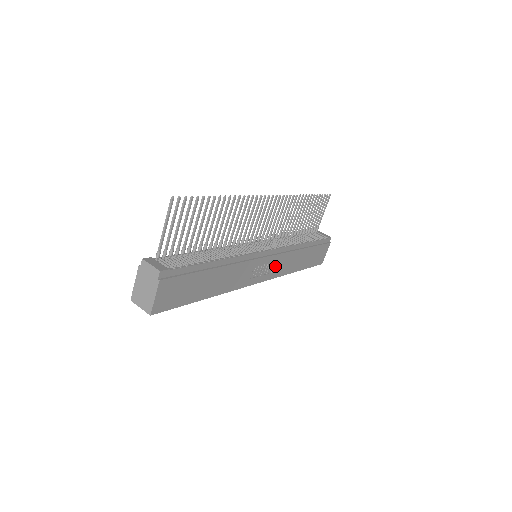
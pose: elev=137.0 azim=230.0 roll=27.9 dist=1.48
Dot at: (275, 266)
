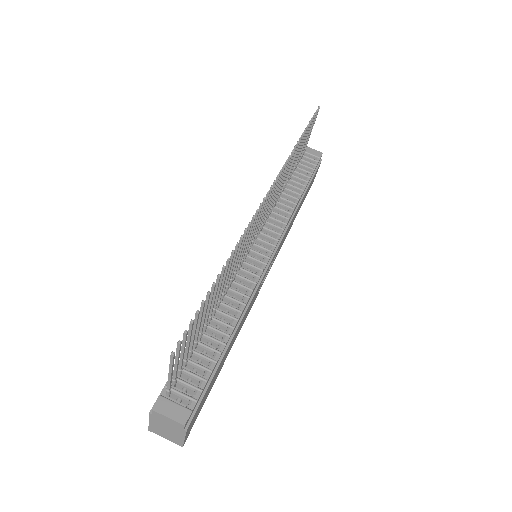
Dot at: (278, 250)
